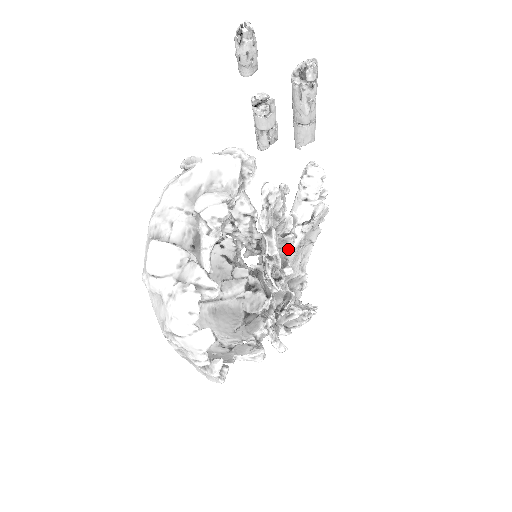
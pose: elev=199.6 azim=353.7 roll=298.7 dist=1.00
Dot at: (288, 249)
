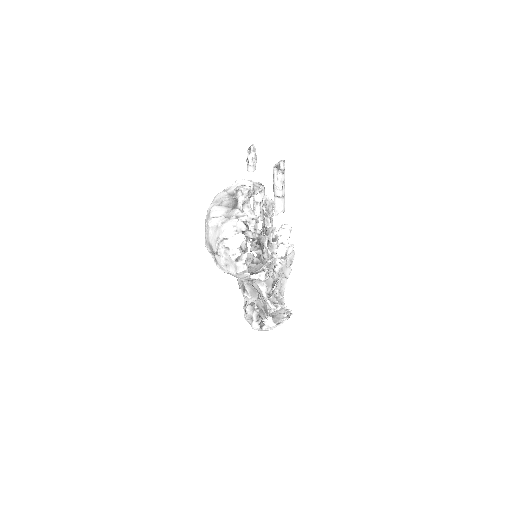
Dot at: (274, 252)
